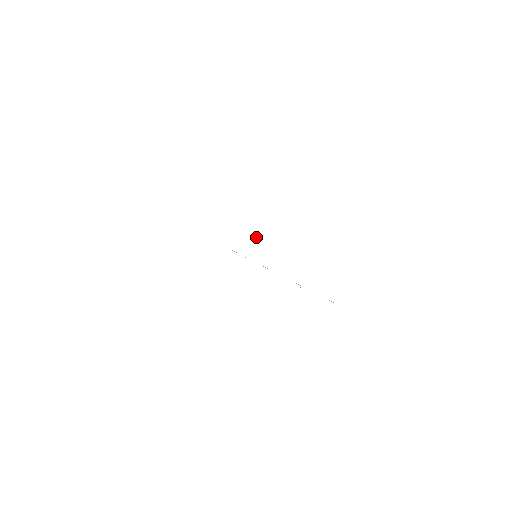
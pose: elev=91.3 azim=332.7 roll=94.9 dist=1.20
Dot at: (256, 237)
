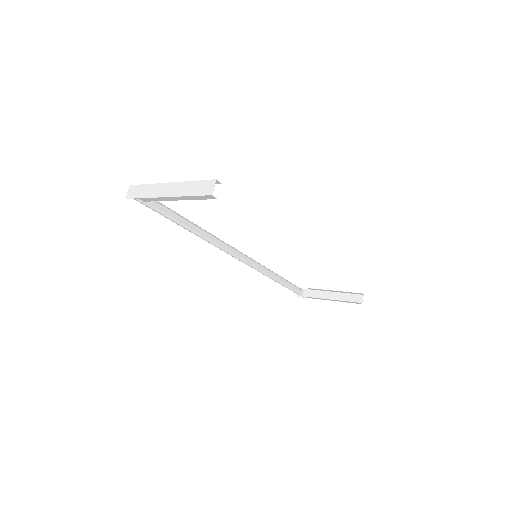
Dot at: (163, 183)
